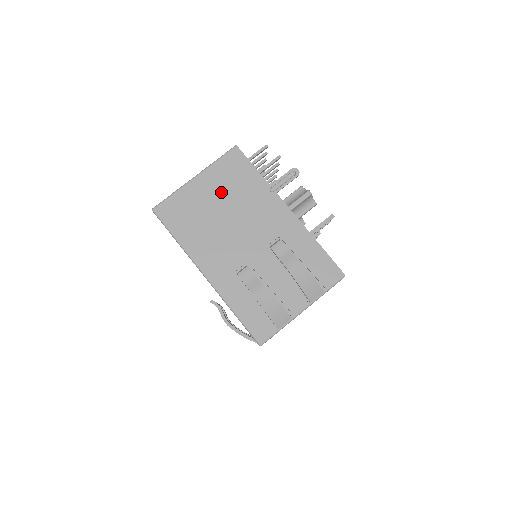
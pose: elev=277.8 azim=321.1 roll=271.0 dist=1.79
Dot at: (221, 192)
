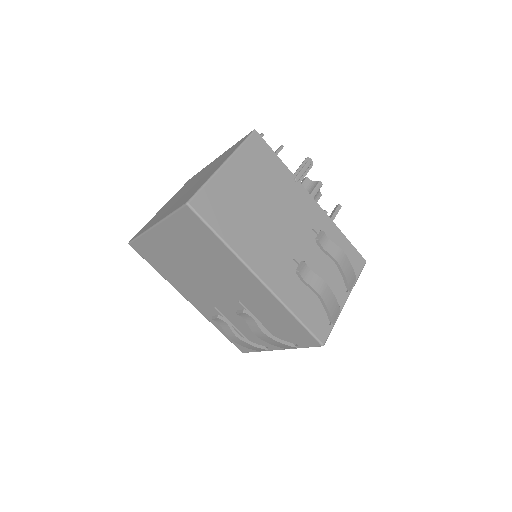
Dot at: (253, 182)
